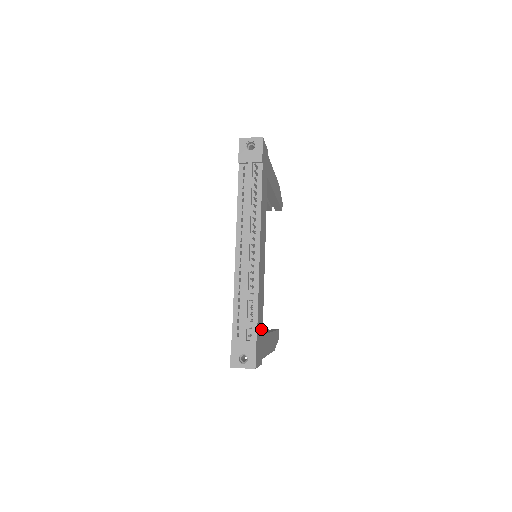
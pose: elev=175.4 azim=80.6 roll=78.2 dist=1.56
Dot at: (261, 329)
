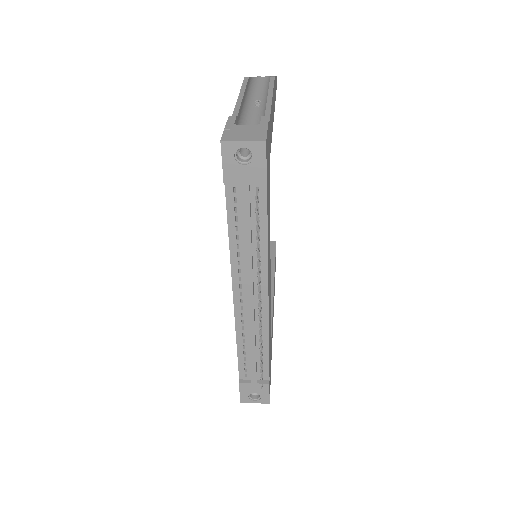
Dot at: occluded
